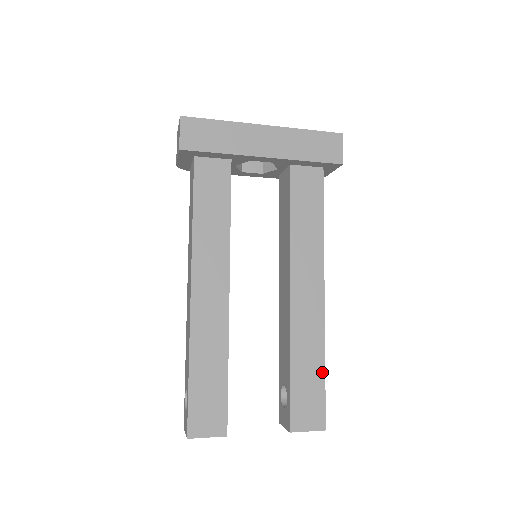
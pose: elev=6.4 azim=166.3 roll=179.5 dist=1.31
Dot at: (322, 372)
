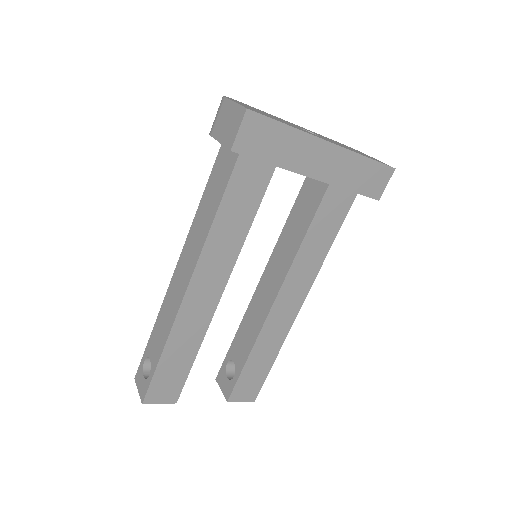
Dot at: (271, 363)
